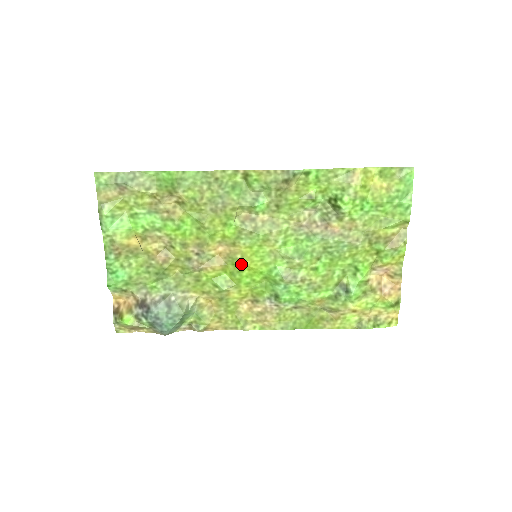
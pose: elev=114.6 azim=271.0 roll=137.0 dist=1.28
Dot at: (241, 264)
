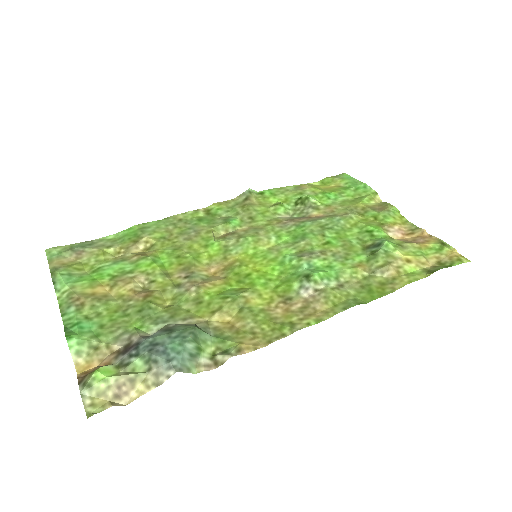
Dot at: (244, 270)
